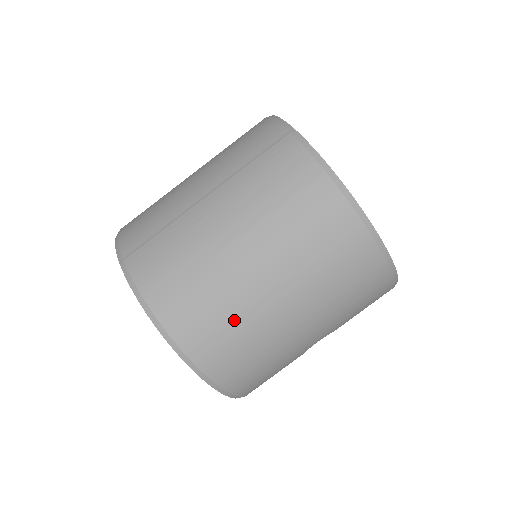
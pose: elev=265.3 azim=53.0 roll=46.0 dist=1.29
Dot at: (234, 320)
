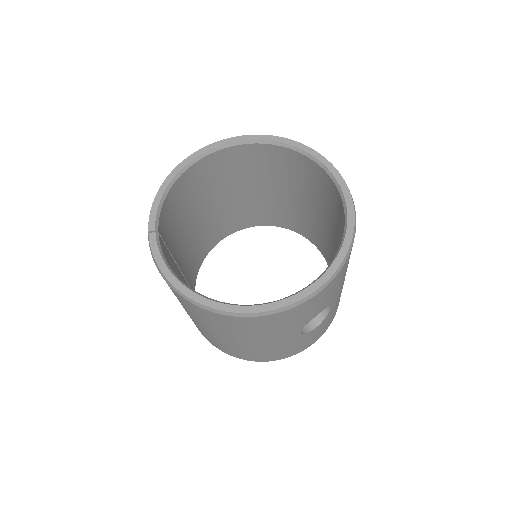
Dot at: (222, 344)
